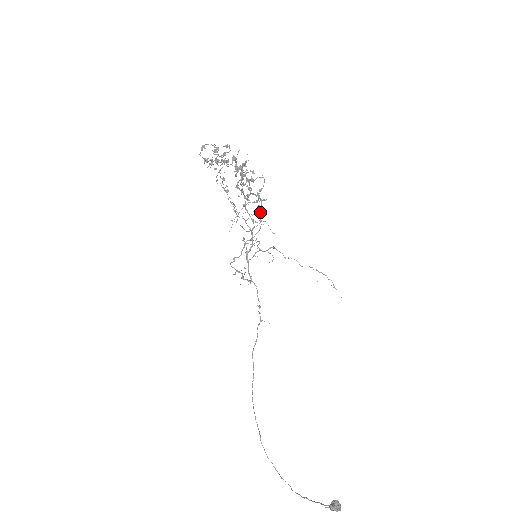
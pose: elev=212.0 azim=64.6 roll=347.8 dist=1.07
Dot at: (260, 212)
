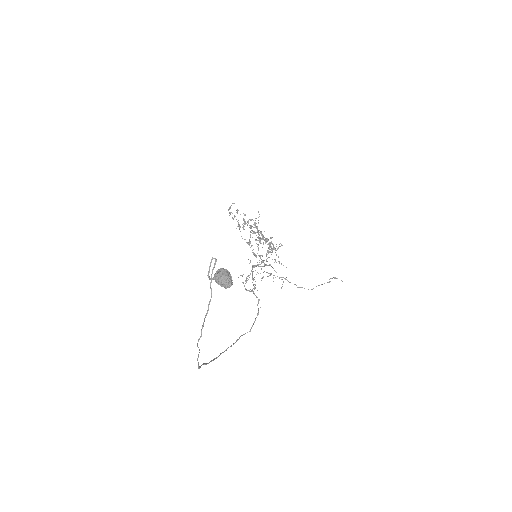
Dot at: (272, 252)
